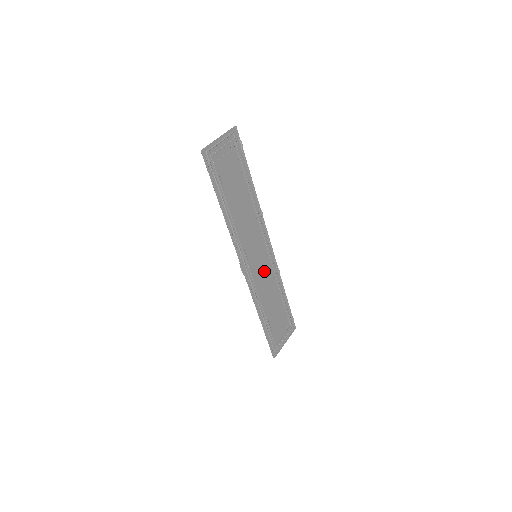
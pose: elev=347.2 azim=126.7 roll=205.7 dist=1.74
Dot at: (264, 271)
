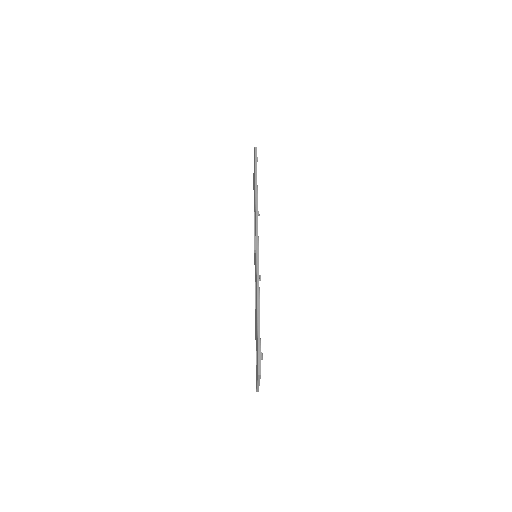
Dot at: occluded
